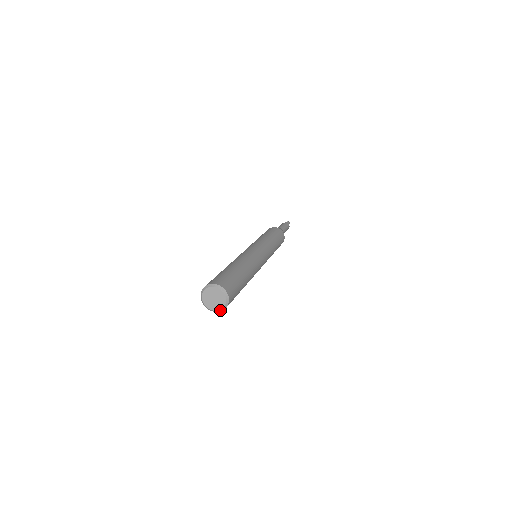
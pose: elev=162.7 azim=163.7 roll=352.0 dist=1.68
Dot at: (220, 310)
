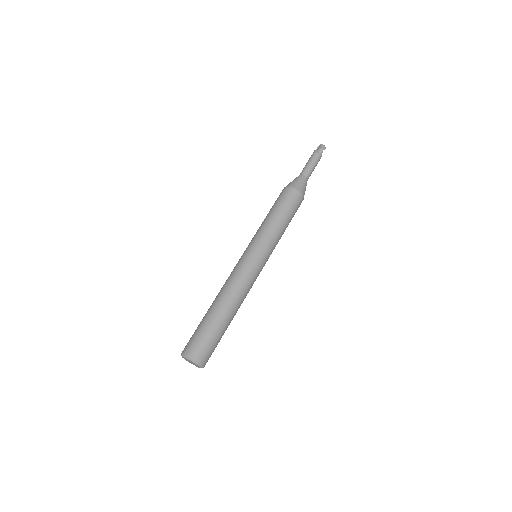
Dot at: occluded
